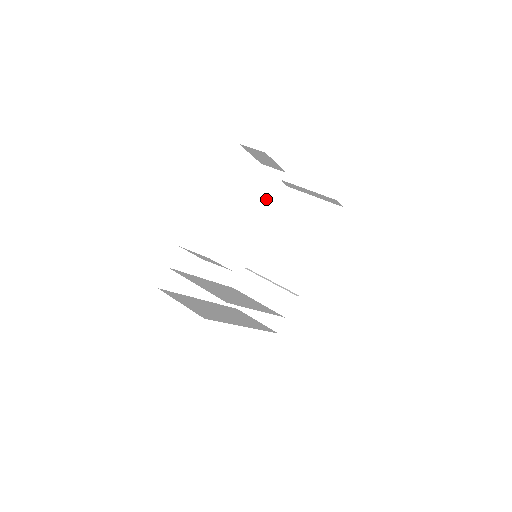
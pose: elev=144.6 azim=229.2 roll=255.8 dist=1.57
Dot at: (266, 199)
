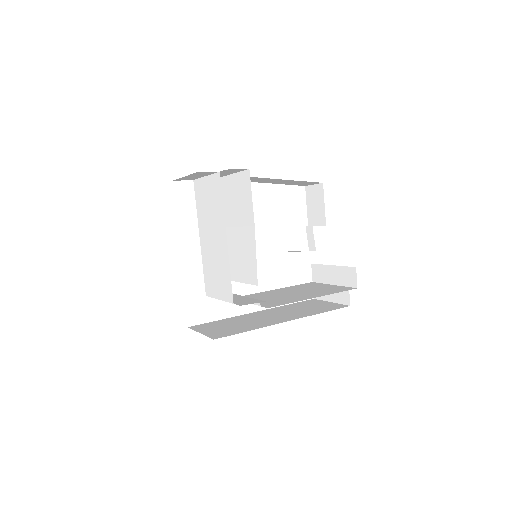
Dot at: occluded
